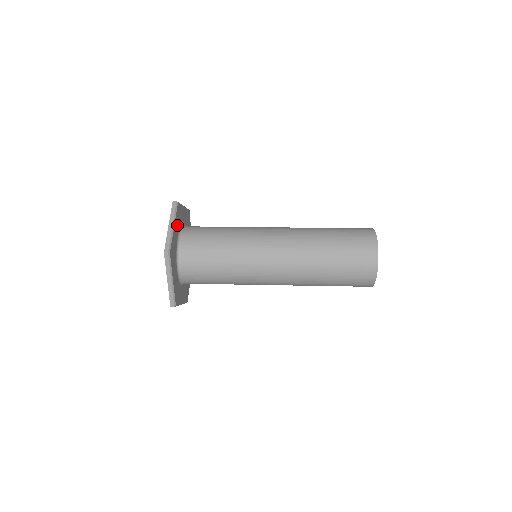
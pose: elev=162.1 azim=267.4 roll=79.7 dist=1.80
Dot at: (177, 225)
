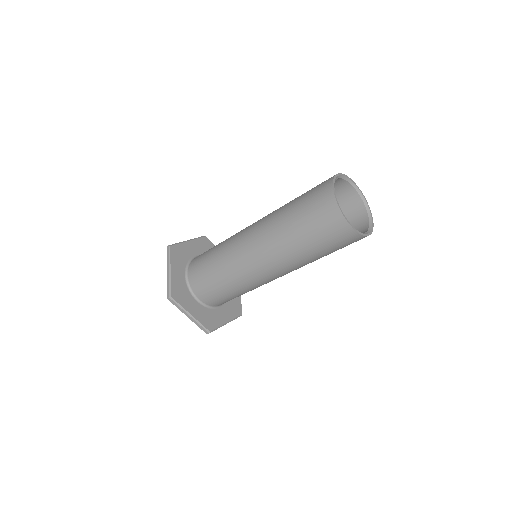
Dot at: (179, 265)
